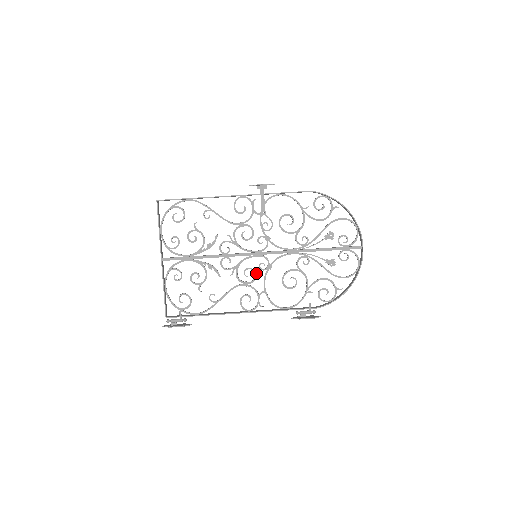
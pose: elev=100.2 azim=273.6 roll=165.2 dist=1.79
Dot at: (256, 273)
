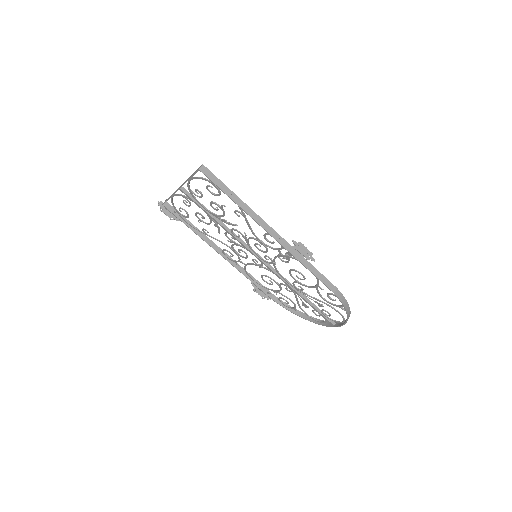
Dot at: occluded
